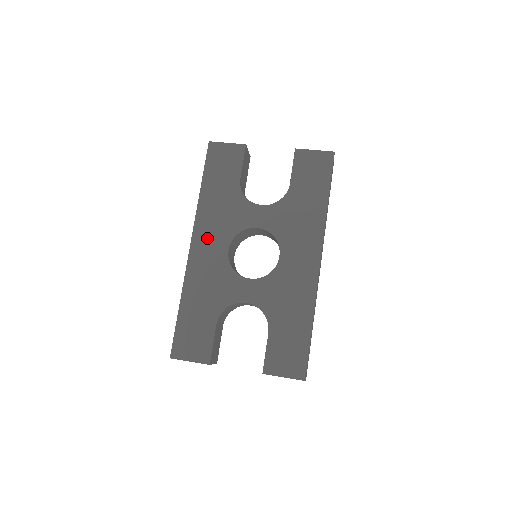
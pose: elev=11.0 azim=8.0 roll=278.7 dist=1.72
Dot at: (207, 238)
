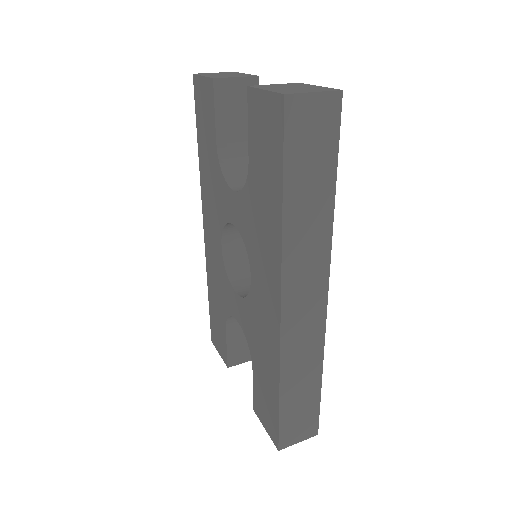
Dot at: (209, 223)
